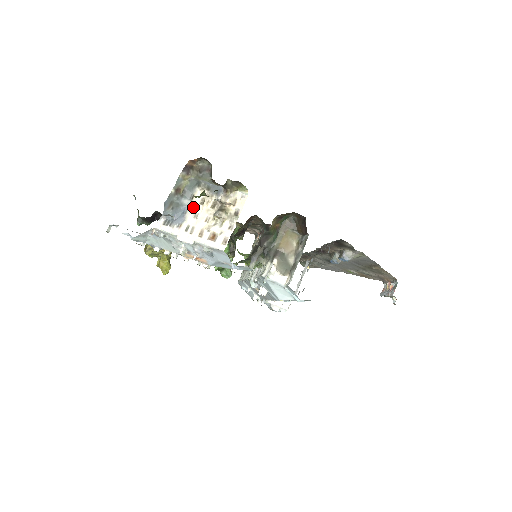
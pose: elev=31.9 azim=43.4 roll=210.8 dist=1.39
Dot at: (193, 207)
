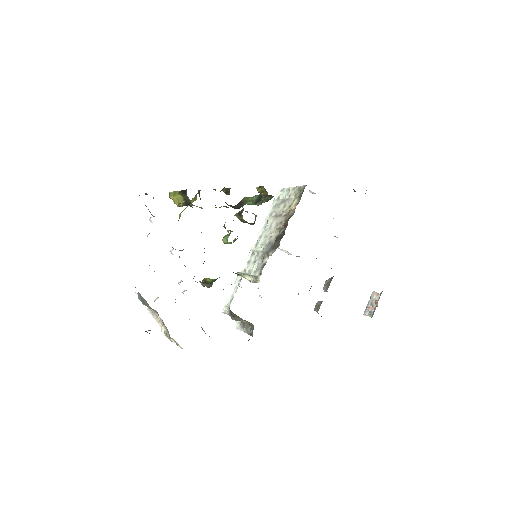
Dot at: (154, 314)
